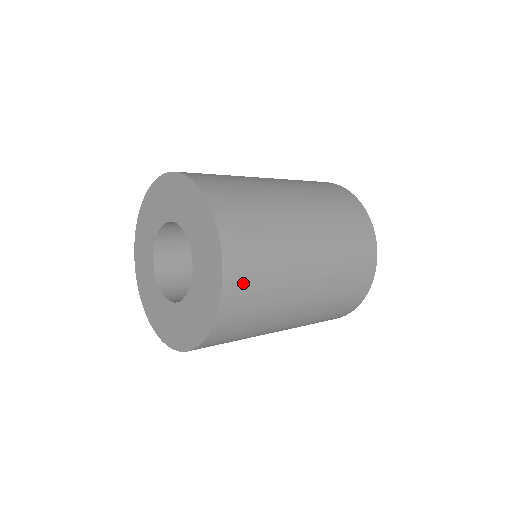
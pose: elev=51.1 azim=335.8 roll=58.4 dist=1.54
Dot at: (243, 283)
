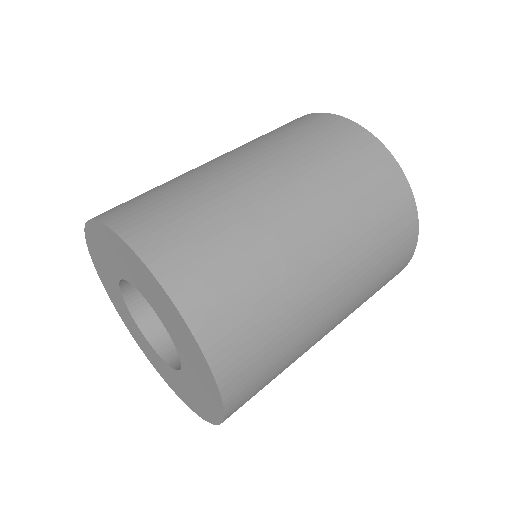
Dot at: occluded
